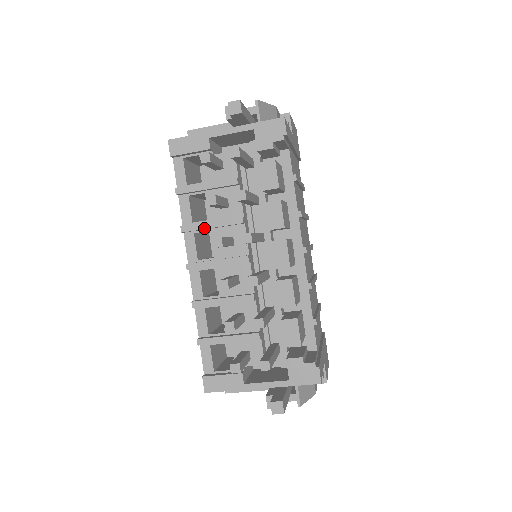
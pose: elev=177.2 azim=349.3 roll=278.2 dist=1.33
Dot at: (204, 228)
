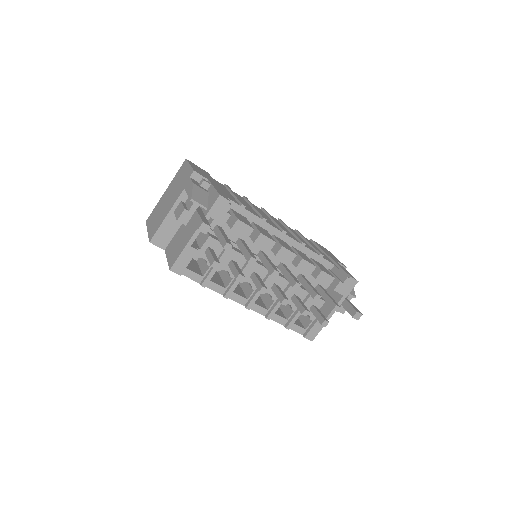
Dot at: occluded
